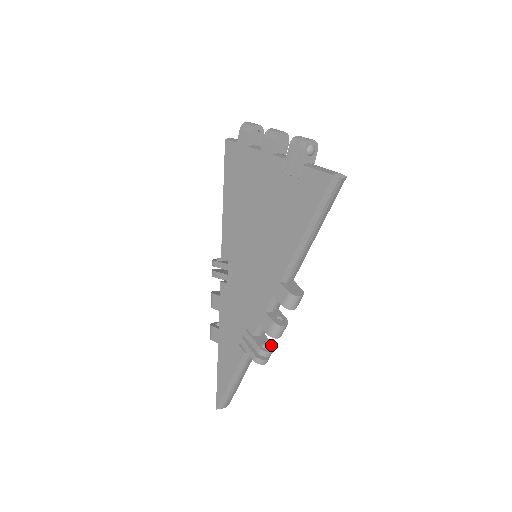
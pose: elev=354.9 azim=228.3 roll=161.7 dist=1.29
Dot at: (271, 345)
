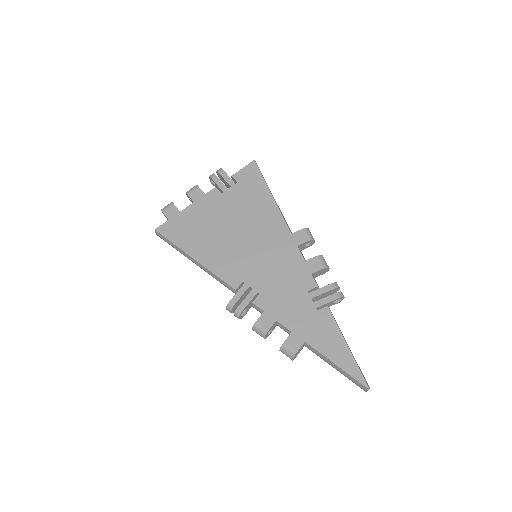
Dot at: occluded
